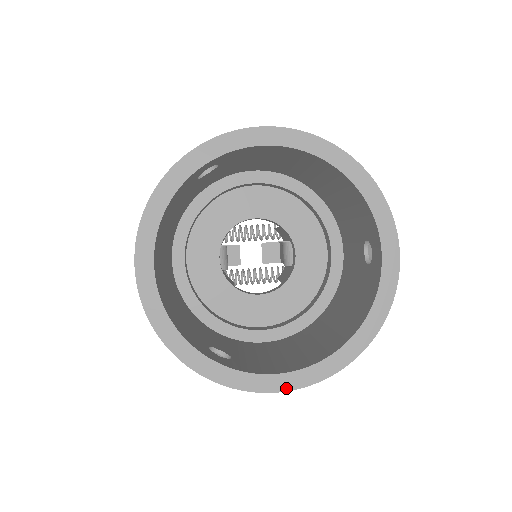
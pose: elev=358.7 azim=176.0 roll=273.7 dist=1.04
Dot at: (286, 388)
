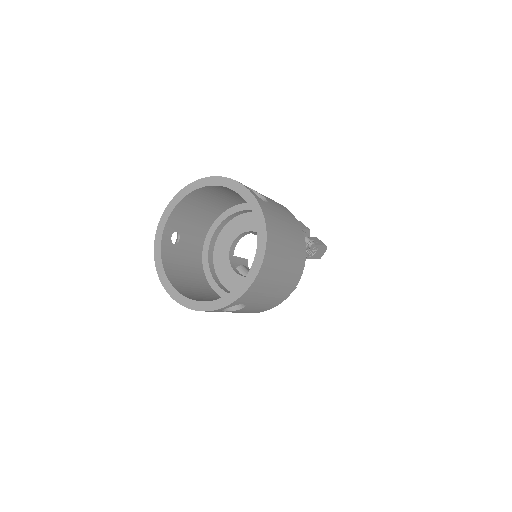
Dot at: (250, 283)
